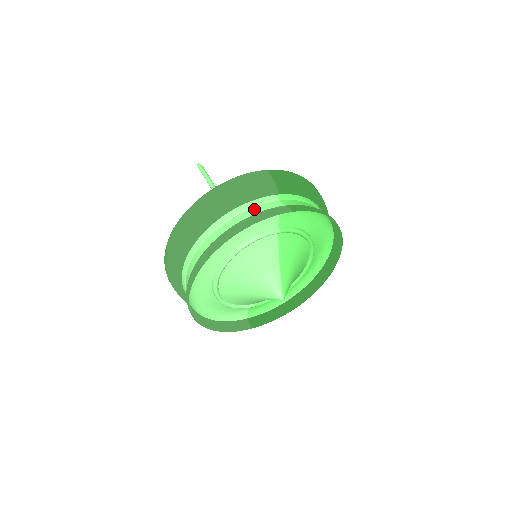
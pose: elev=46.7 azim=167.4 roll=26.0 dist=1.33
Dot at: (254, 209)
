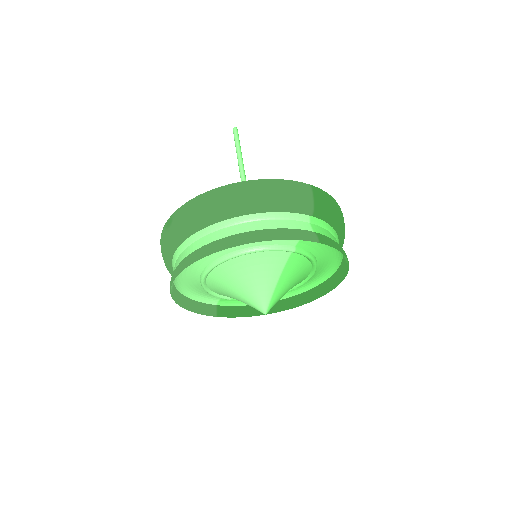
Dot at: (283, 222)
